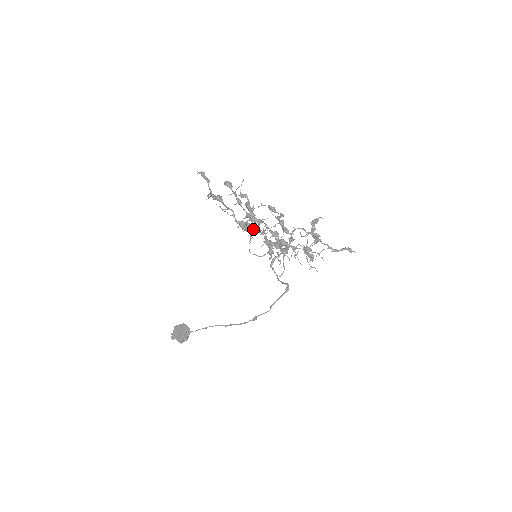
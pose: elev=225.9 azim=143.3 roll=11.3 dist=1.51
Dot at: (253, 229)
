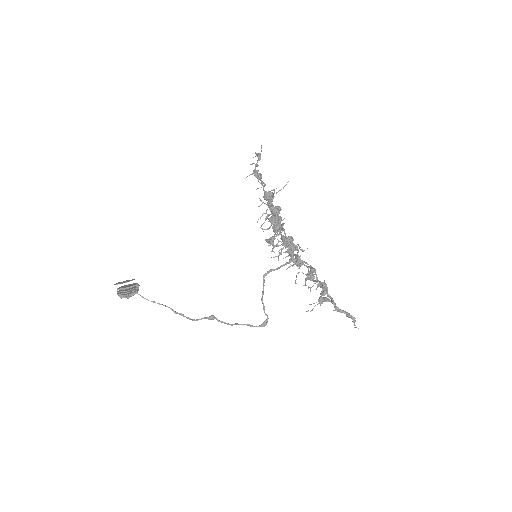
Dot at: (272, 211)
